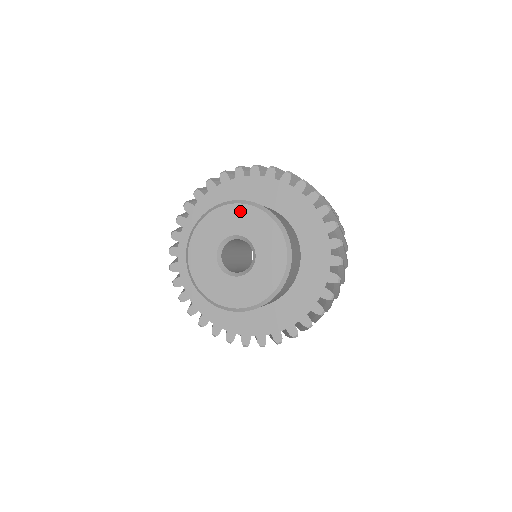
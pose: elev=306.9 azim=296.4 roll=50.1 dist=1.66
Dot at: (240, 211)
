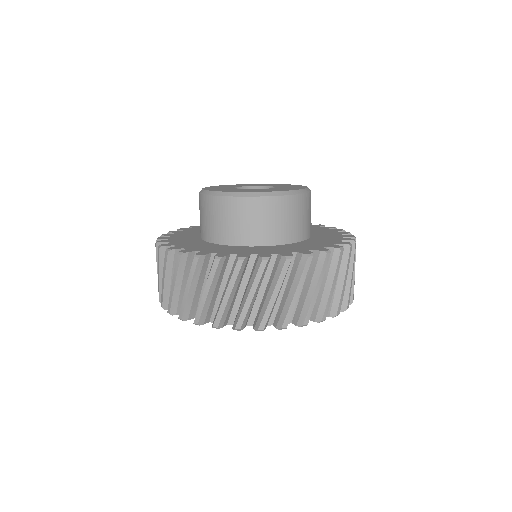
Dot at: occluded
